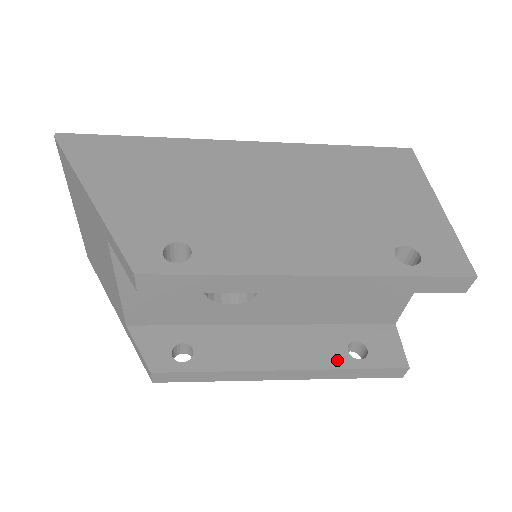
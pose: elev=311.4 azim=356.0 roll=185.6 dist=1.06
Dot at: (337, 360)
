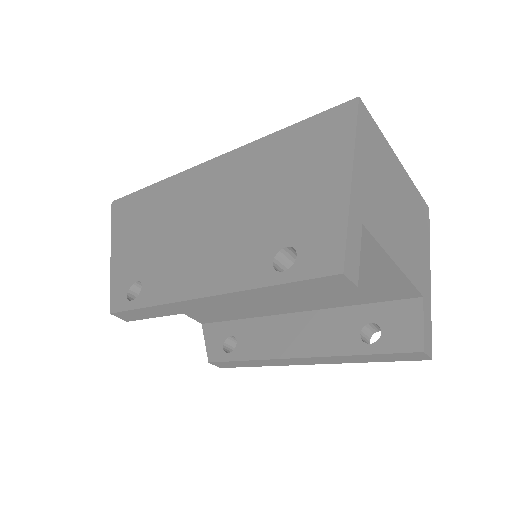
Dot at: (347, 346)
